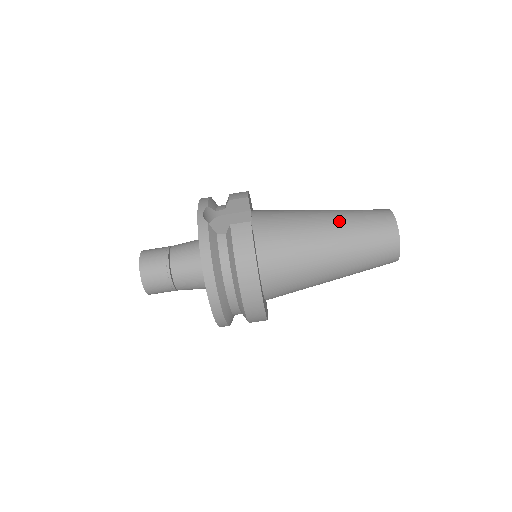
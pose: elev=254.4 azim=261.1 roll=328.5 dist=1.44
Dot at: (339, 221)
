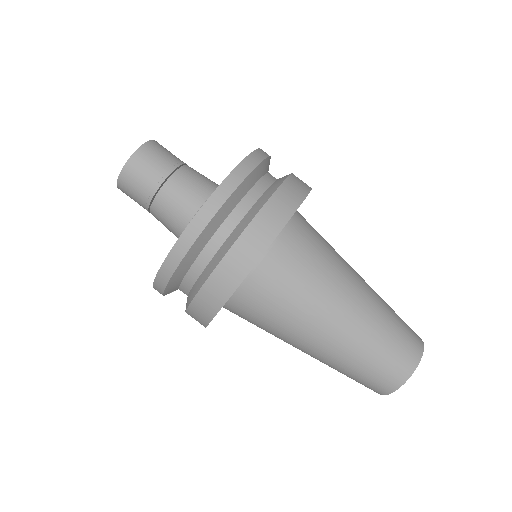
Dot at: occluded
